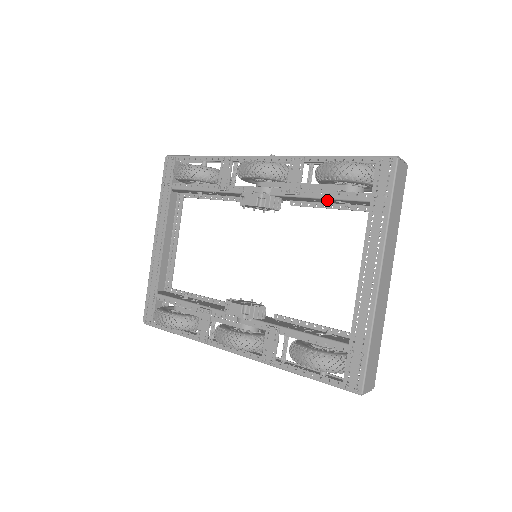
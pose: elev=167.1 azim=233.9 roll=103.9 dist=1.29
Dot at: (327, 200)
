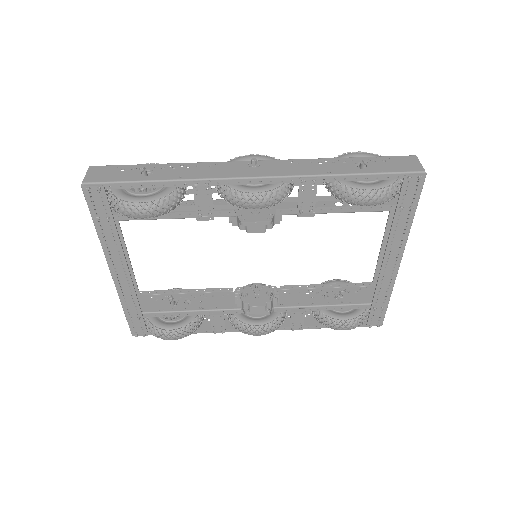
Dot at: occluded
